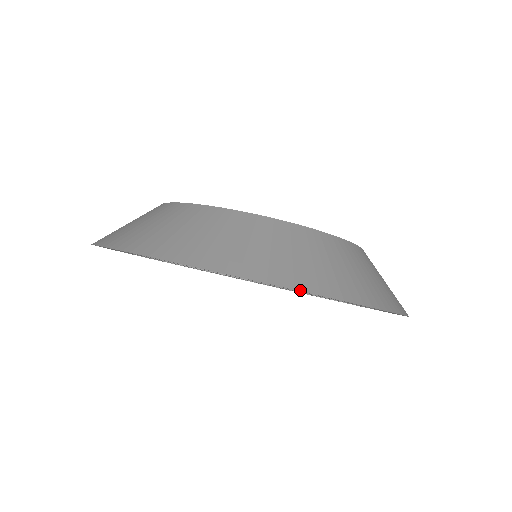
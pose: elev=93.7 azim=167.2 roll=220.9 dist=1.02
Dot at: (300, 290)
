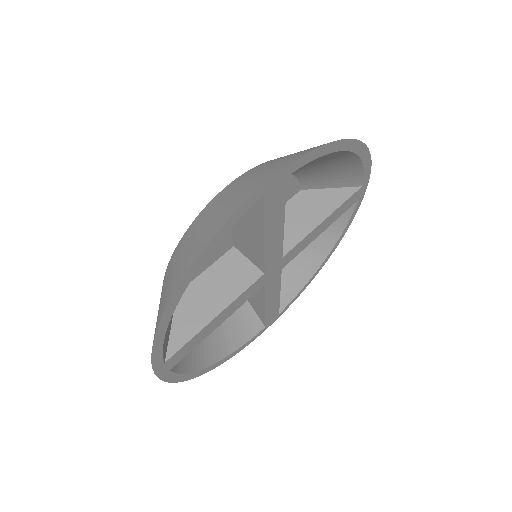
Dot at: (369, 153)
